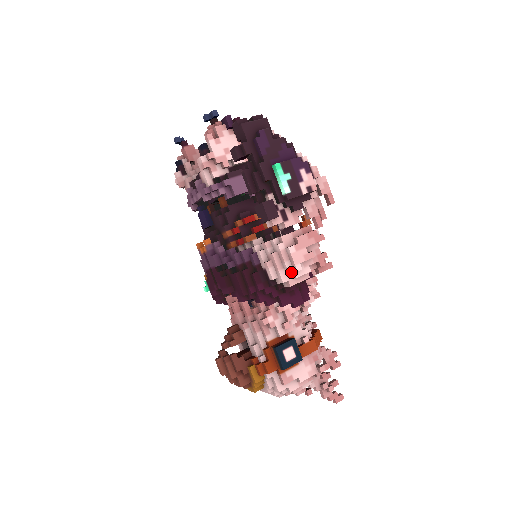
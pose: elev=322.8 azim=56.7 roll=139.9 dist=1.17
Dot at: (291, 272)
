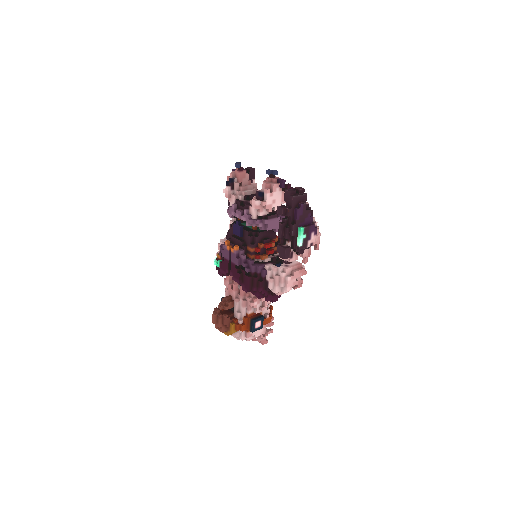
Dot at: (282, 288)
